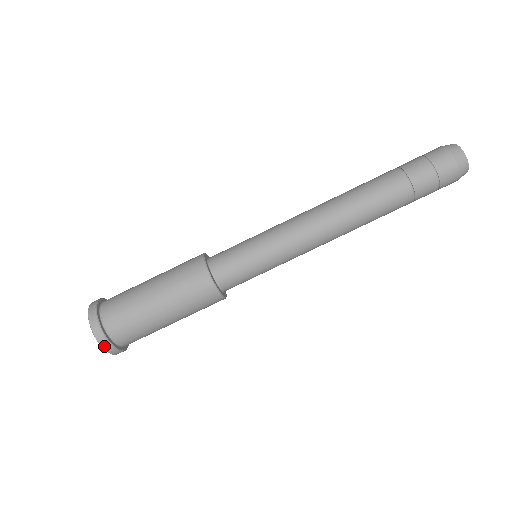
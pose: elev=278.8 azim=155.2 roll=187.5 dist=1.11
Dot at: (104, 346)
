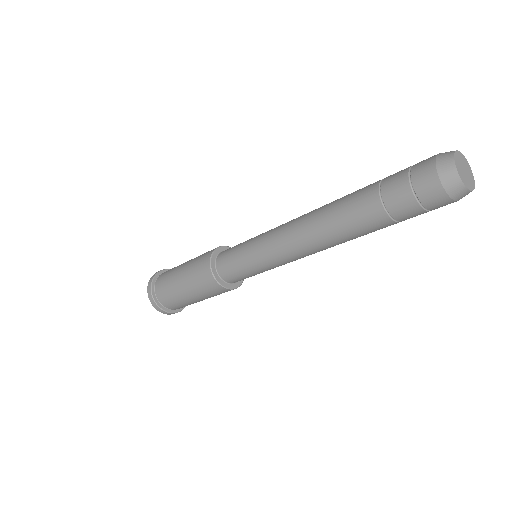
Dot at: occluded
